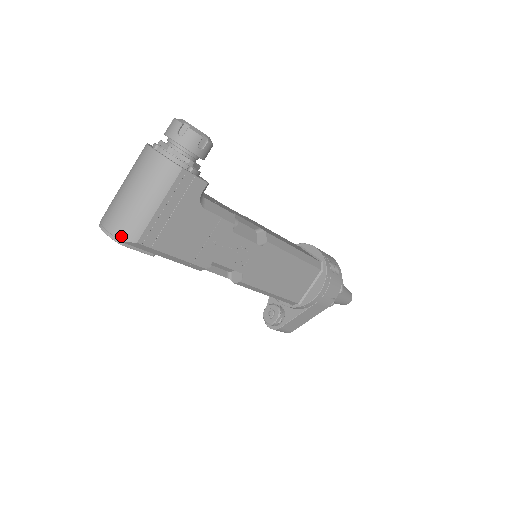
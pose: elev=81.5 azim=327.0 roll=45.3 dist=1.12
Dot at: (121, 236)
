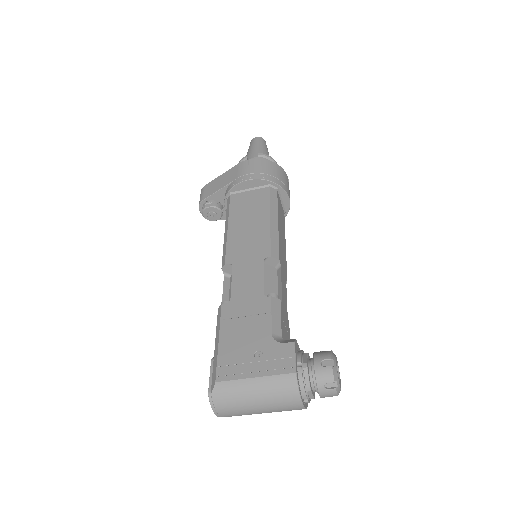
Dot at: occluded
